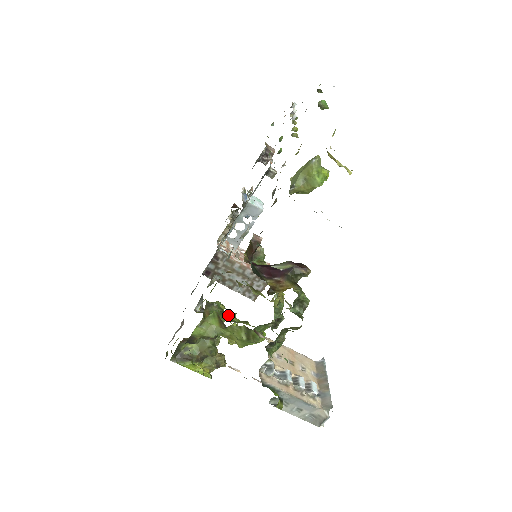
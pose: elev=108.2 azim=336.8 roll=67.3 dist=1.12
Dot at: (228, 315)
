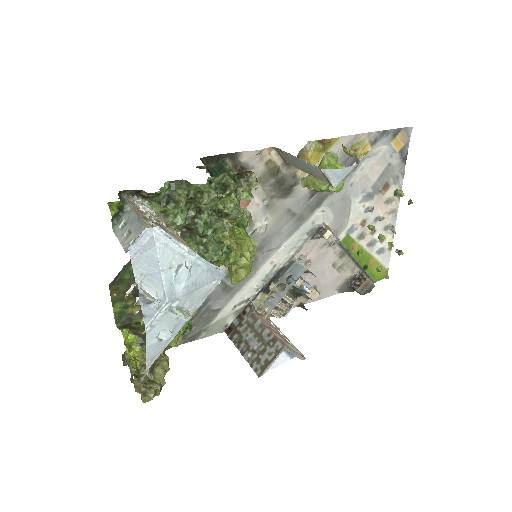
Dot at: occluded
